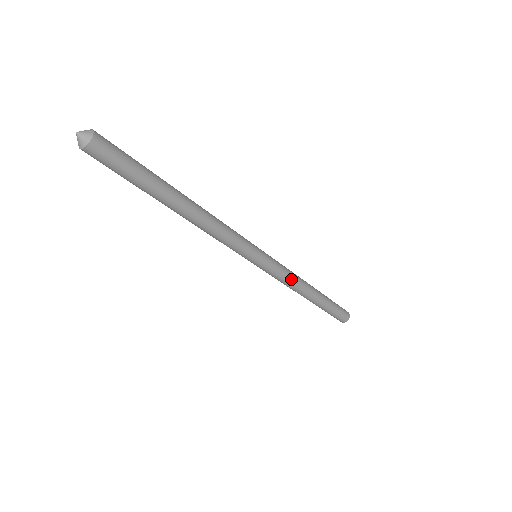
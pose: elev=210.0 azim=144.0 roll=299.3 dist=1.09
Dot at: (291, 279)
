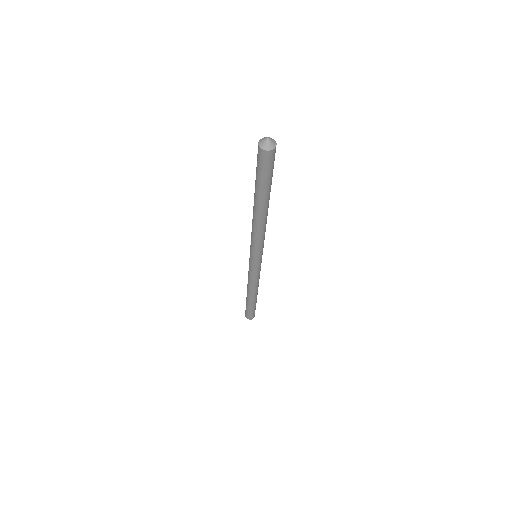
Dot at: (259, 276)
